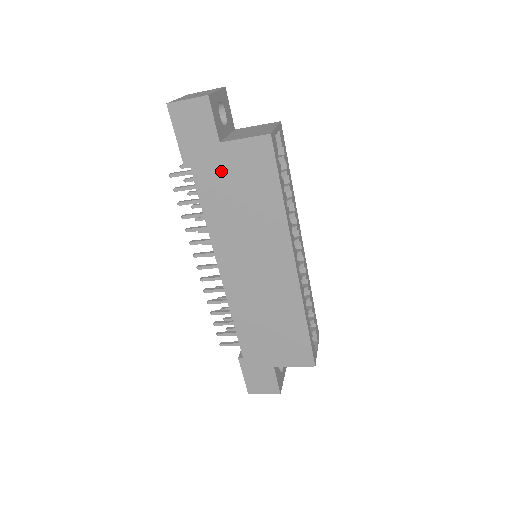
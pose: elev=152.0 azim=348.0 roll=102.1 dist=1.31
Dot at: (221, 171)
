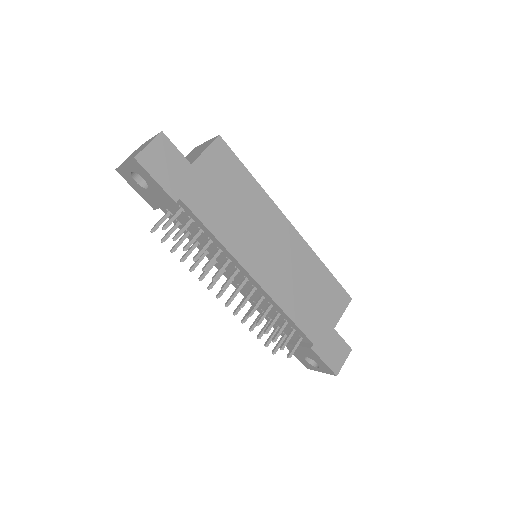
Dot at: (205, 188)
